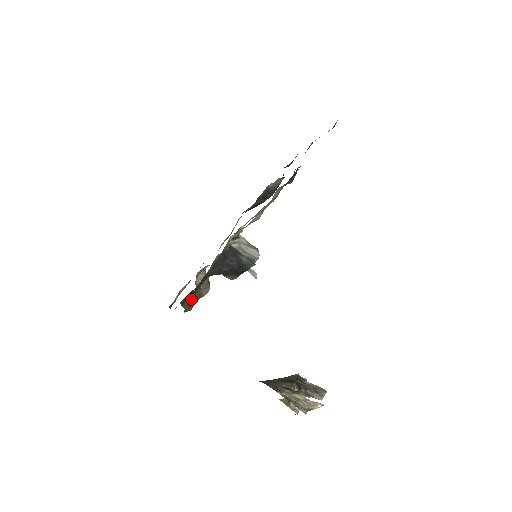
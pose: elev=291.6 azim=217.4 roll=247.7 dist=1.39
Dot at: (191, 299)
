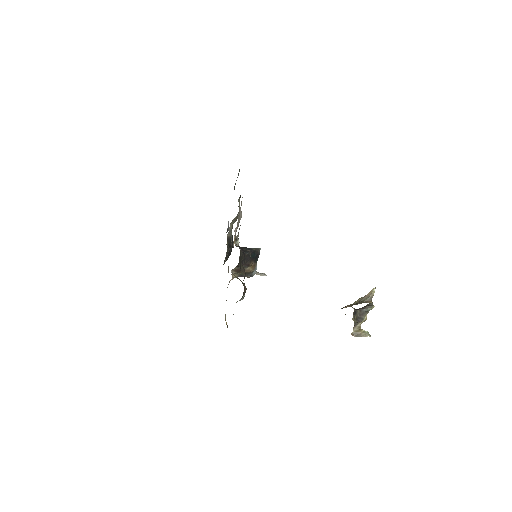
Dot at: occluded
